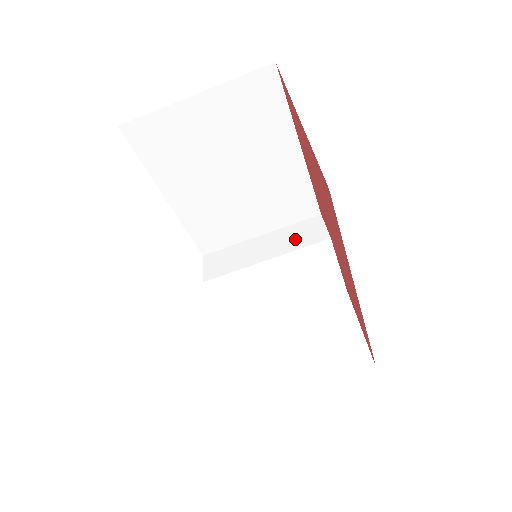
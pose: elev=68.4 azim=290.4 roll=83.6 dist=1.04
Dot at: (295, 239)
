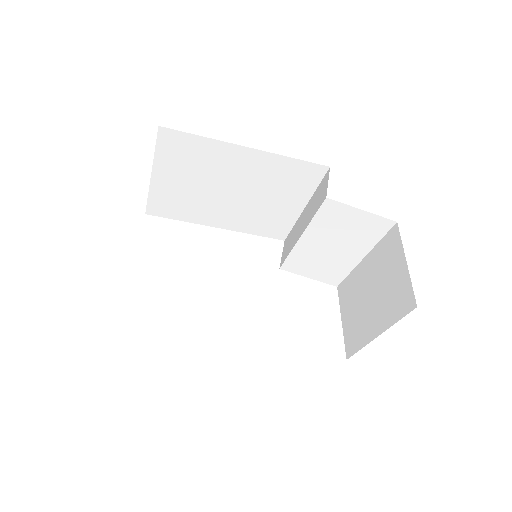
Dot at: (314, 206)
